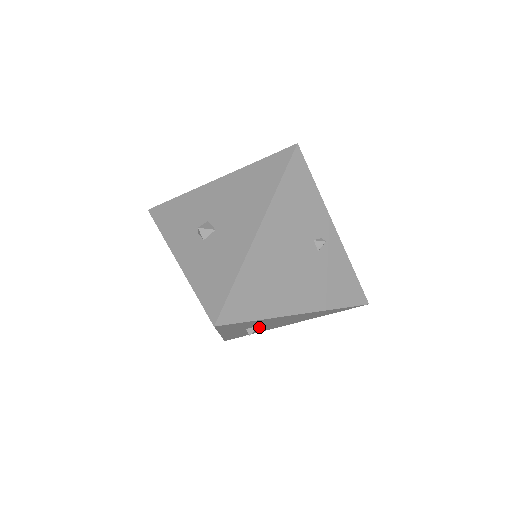
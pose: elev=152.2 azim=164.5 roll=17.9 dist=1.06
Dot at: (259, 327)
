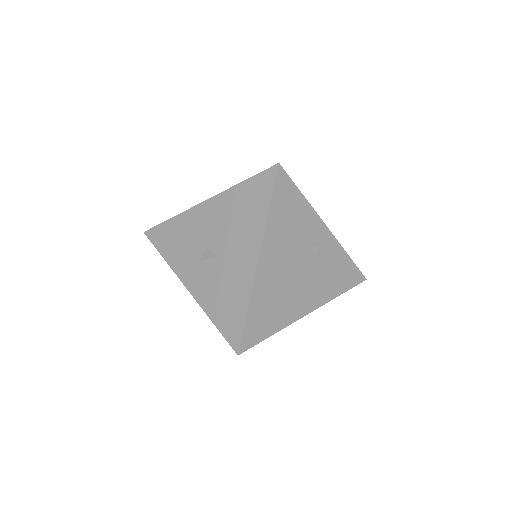
Dot at: occluded
